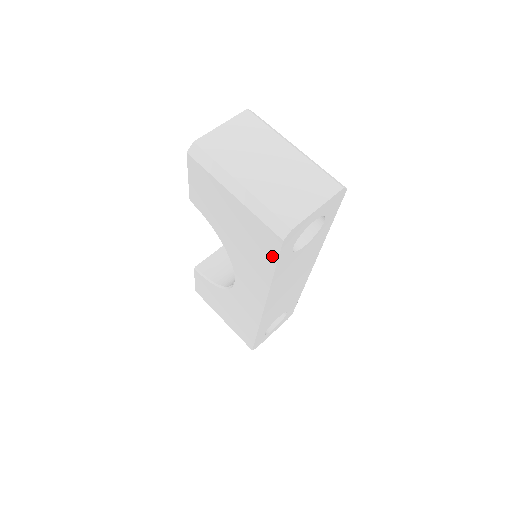
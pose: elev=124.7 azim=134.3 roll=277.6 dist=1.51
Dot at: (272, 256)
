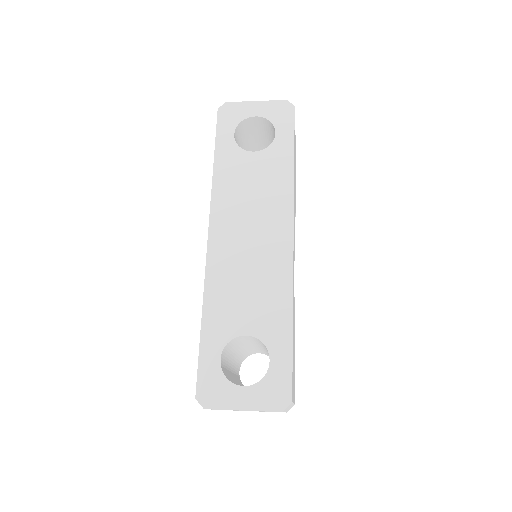
Dot at: occluded
